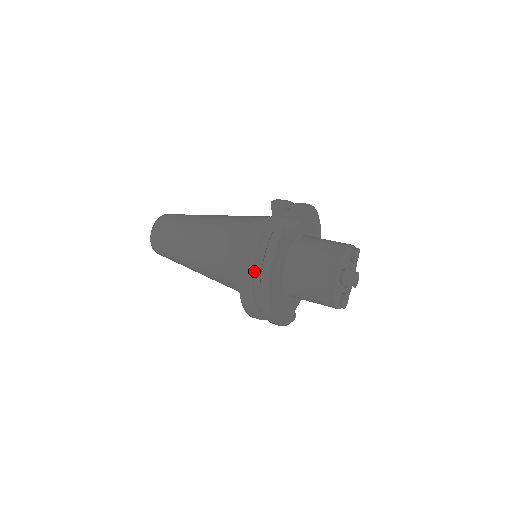
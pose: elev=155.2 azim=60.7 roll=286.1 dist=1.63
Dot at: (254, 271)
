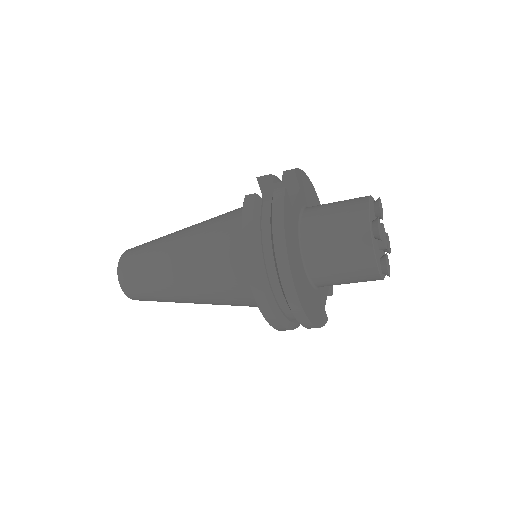
Dot at: (263, 255)
